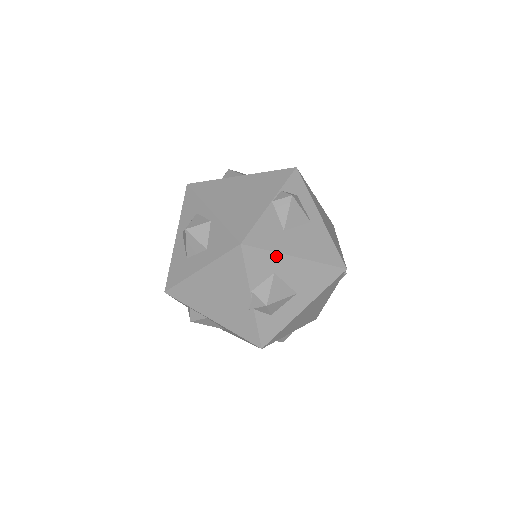
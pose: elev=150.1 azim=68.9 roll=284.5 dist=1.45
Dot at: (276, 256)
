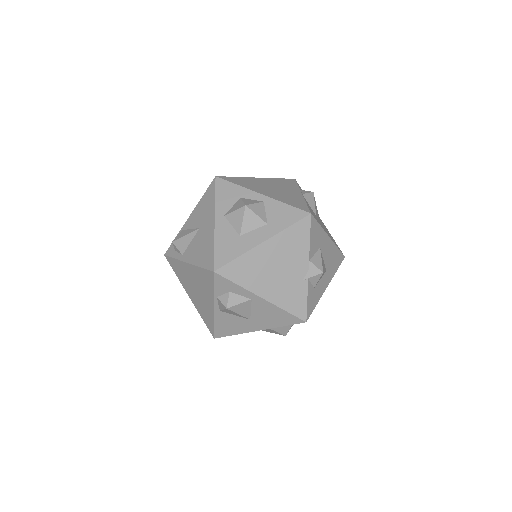
Dot at: (322, 232)
